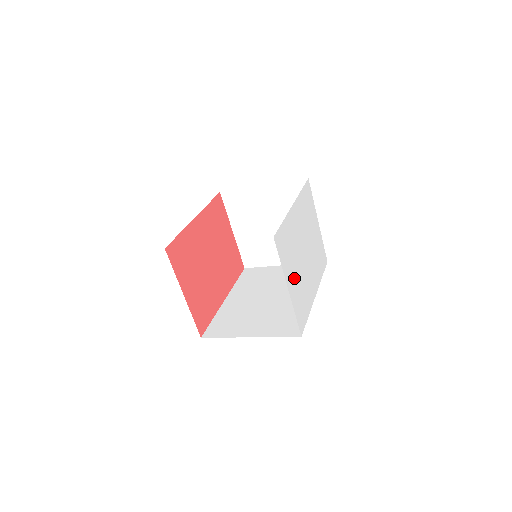
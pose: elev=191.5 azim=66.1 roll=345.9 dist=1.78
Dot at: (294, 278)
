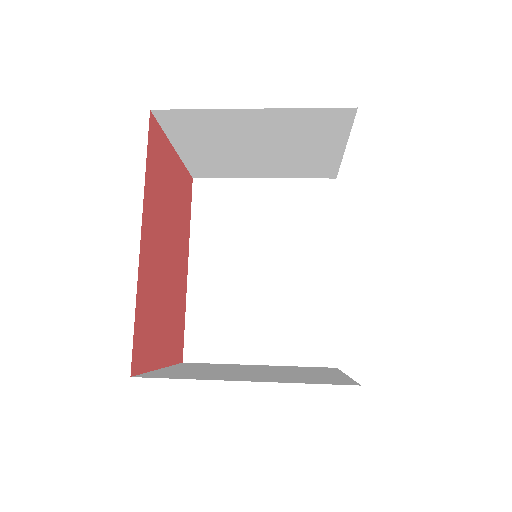
Dot at: occluded
